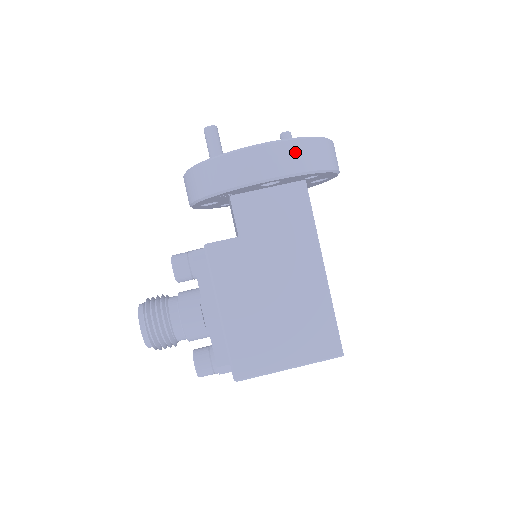
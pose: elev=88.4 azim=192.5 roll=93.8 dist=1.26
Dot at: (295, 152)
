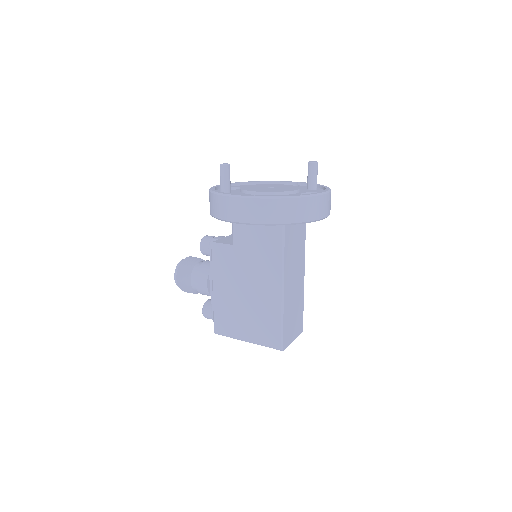
Dot at: (260, 208)
